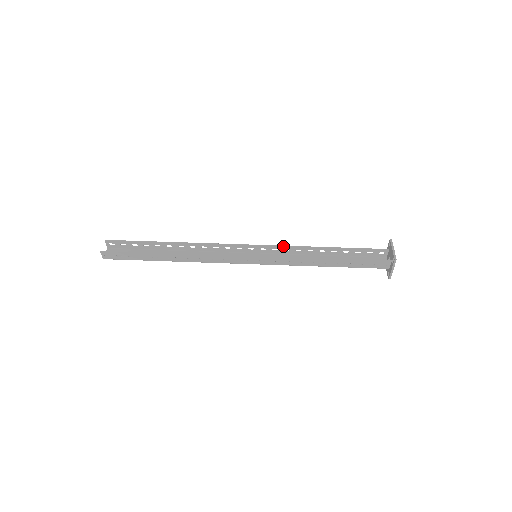
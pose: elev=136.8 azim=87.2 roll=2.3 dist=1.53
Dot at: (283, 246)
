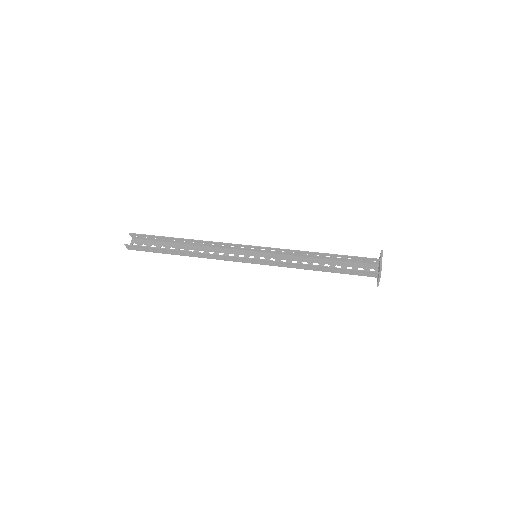
Dot at: (280, 249)
